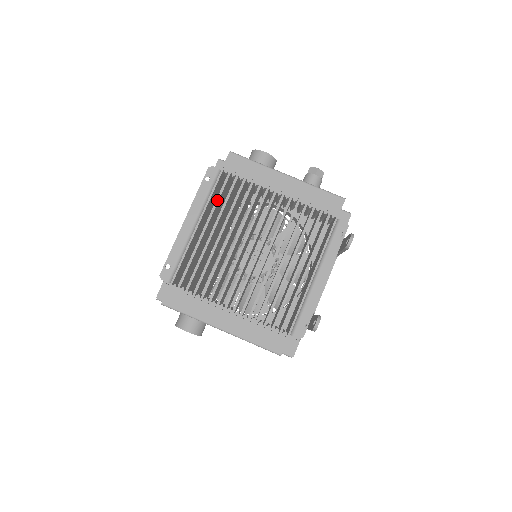
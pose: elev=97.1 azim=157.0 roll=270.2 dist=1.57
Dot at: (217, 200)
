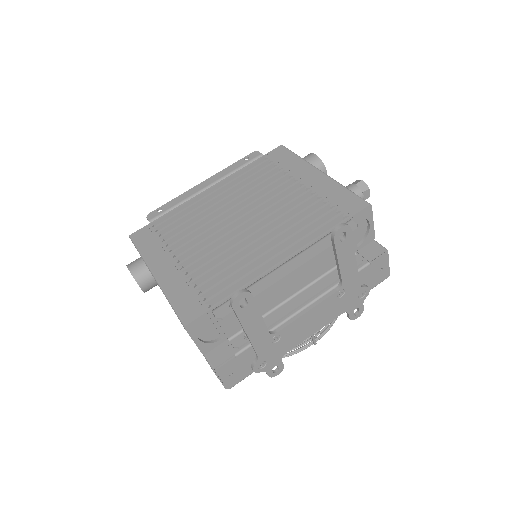
Dot at: (242, 175)
